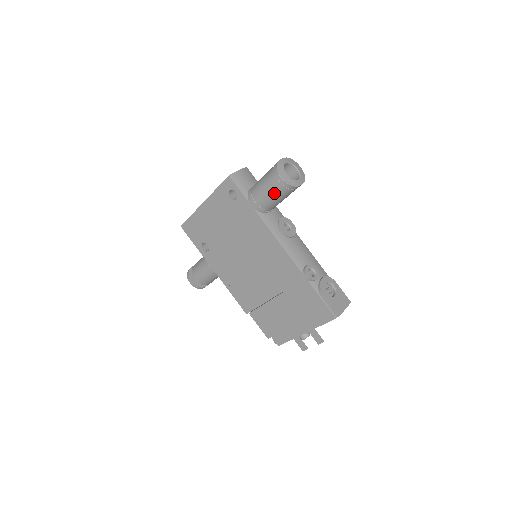
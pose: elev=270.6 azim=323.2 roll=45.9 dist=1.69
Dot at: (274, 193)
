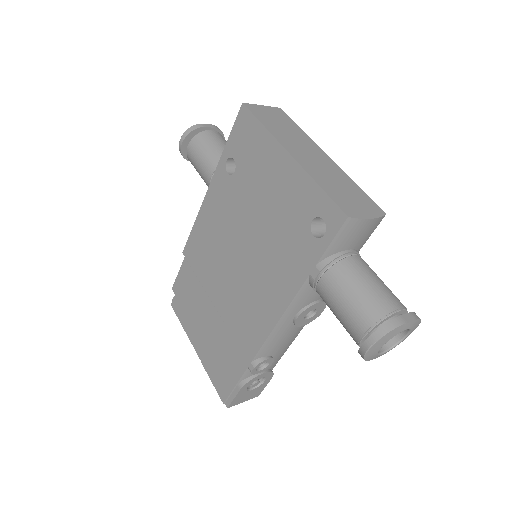
Dot at: (344, 320)
